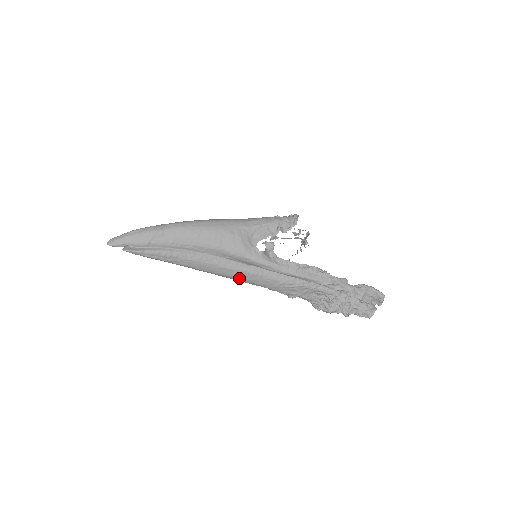
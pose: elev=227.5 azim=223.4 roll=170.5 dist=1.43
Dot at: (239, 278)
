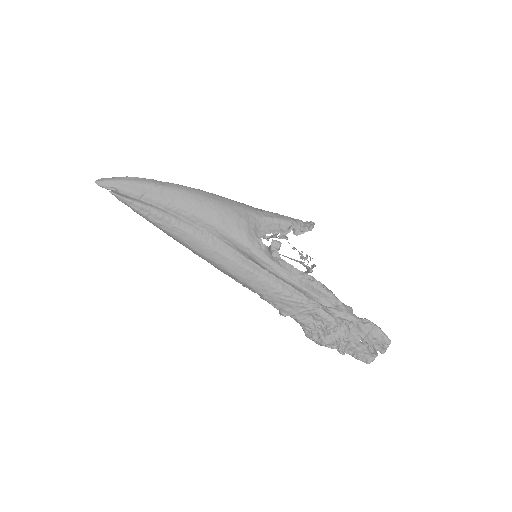
Dot at: (231, 271)
